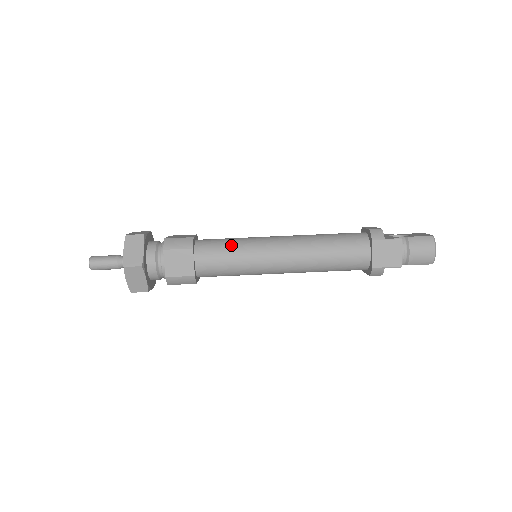
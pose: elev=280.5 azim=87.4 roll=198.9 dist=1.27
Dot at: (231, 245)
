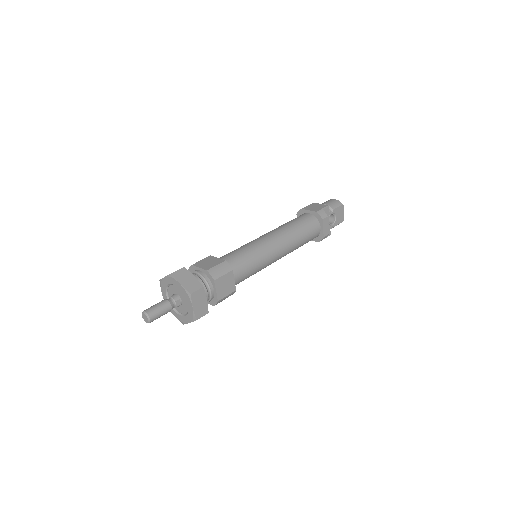
Dot at: occluded
